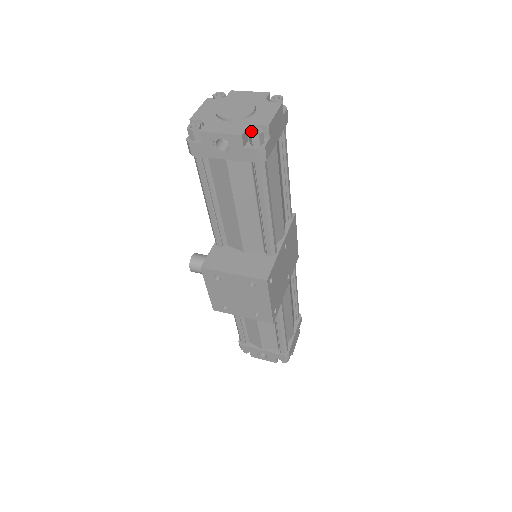
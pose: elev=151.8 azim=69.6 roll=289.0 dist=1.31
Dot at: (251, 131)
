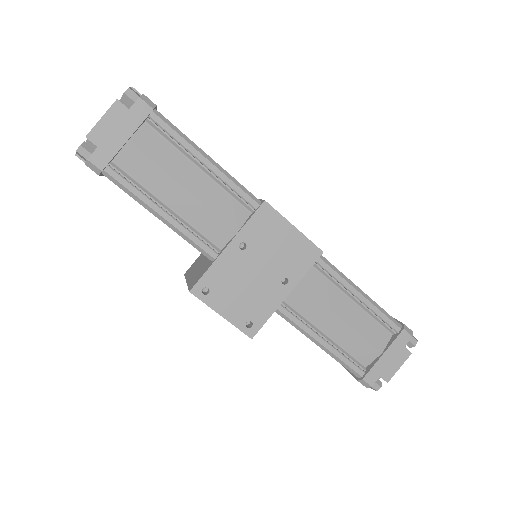
Dot at: occluded
